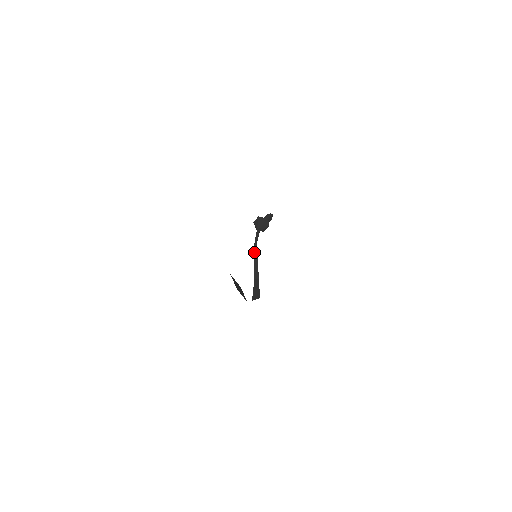
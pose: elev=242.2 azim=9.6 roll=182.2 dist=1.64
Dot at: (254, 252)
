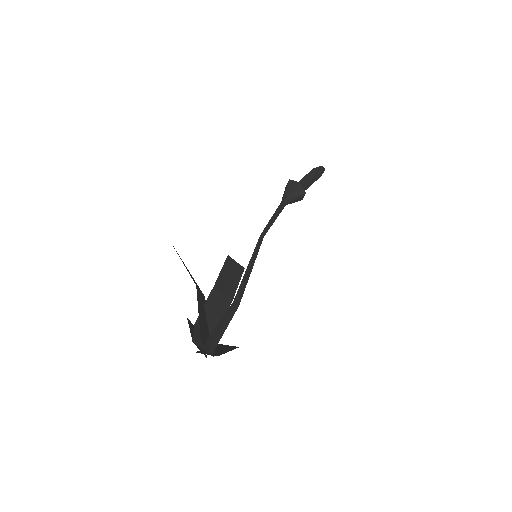
Dot at: occluded
